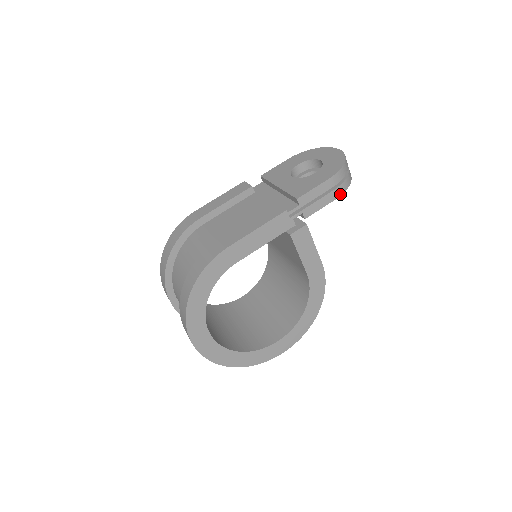
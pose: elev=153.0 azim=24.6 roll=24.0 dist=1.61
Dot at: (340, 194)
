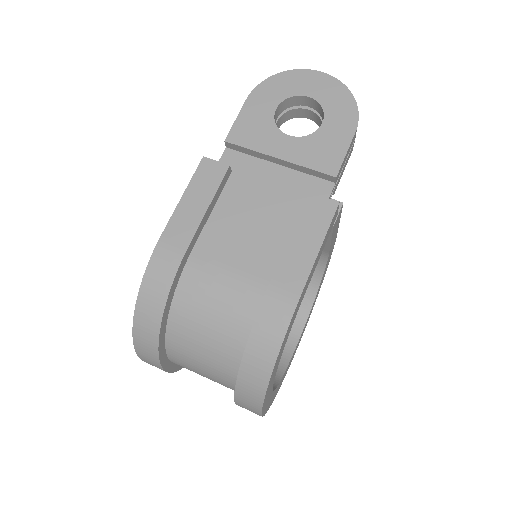
Dot at: (354, 142)
